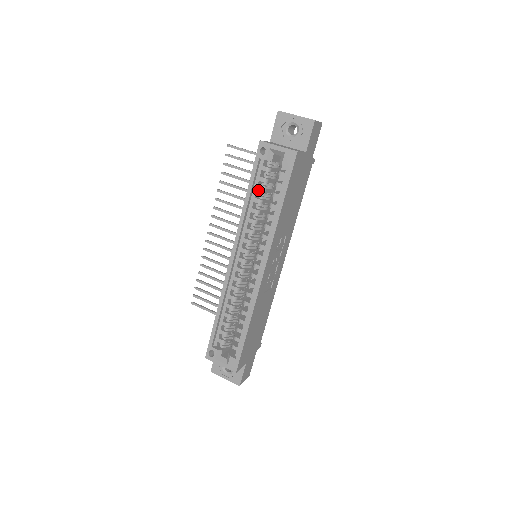
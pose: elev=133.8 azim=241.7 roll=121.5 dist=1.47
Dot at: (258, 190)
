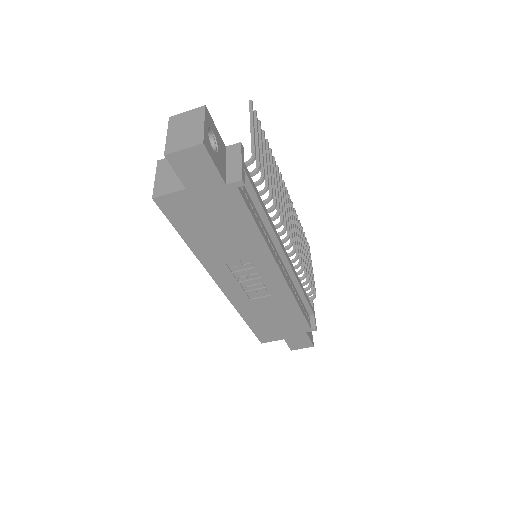
Dot at: occluded
